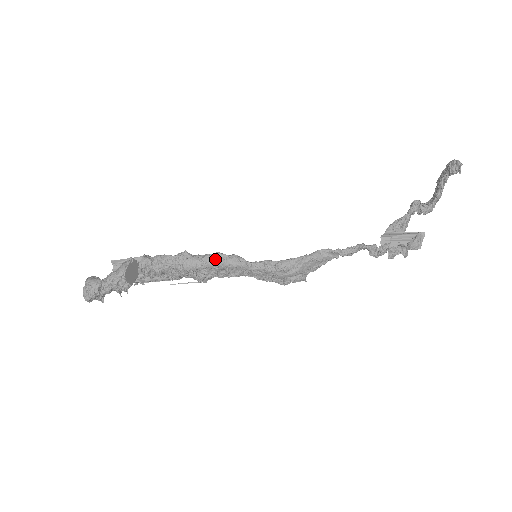
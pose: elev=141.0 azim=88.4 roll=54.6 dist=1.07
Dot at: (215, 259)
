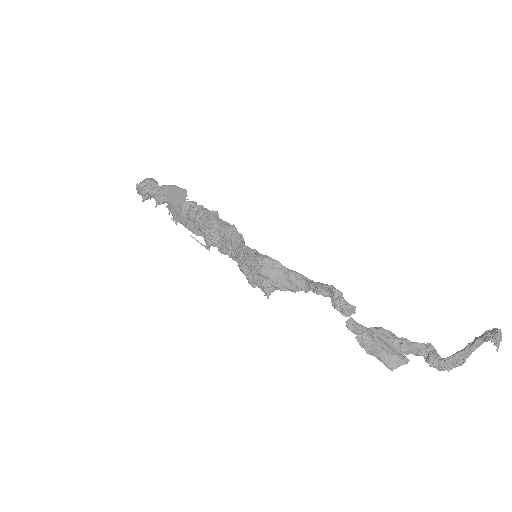
Dot at: (227, 226)
